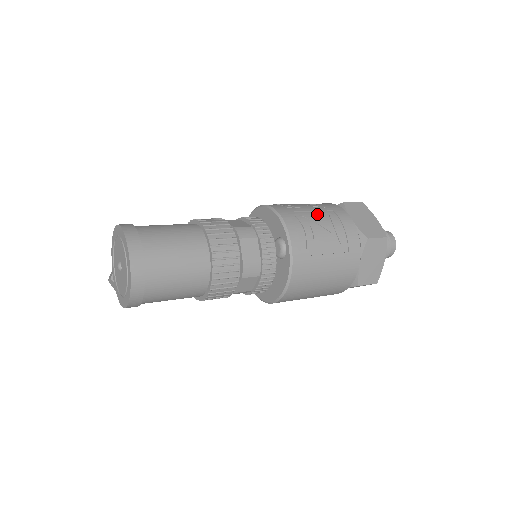
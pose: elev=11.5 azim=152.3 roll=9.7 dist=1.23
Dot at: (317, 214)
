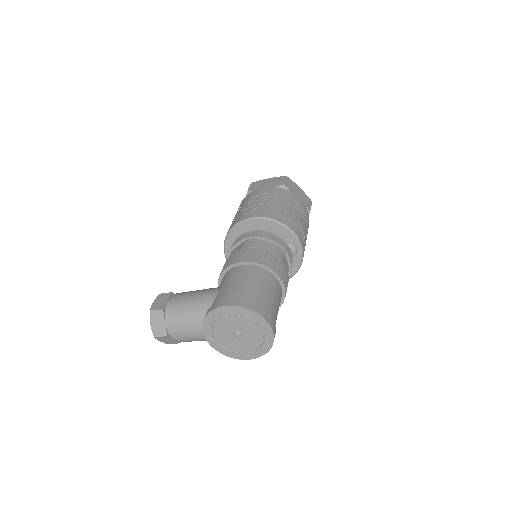
Dot at: (293, 210)
